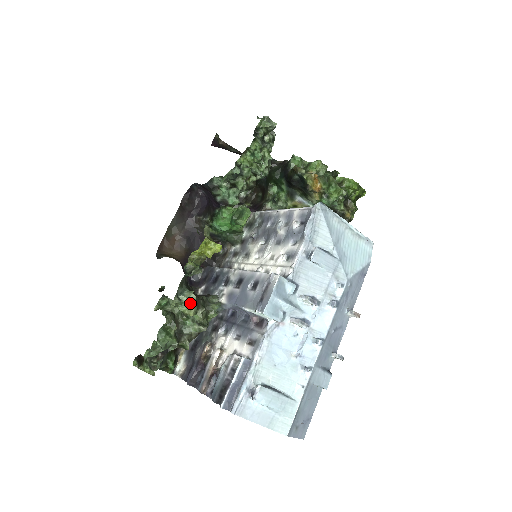
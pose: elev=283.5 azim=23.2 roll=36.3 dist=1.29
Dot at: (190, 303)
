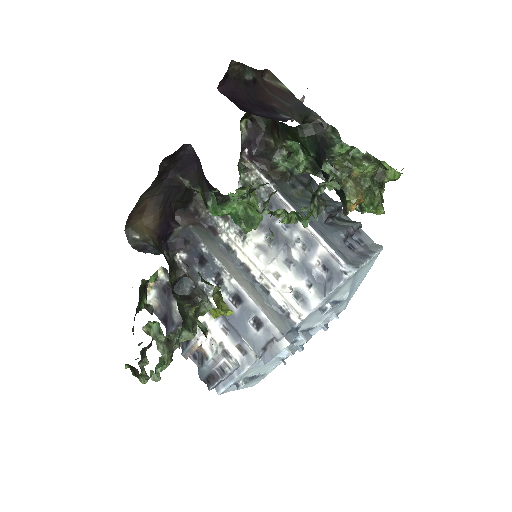
Dot at: (188, 339)
